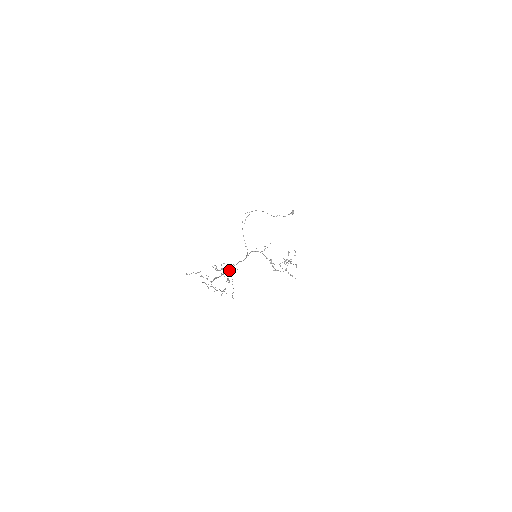
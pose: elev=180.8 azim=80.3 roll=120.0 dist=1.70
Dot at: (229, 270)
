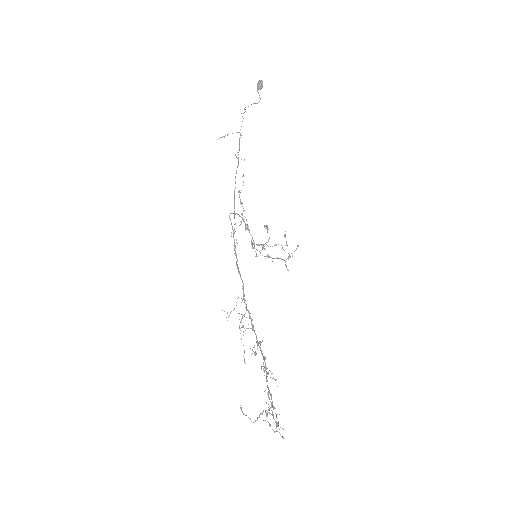
Dot at: (261, 342)
